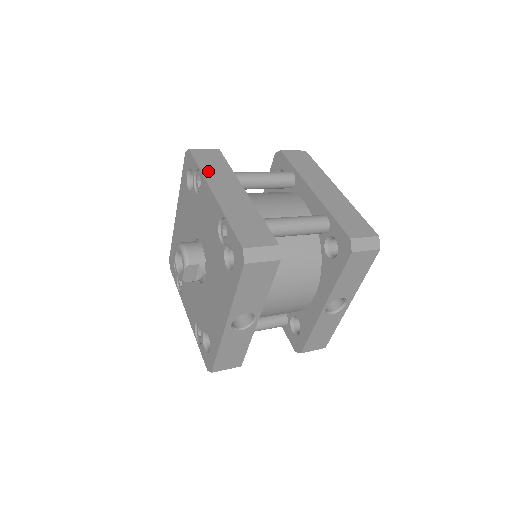
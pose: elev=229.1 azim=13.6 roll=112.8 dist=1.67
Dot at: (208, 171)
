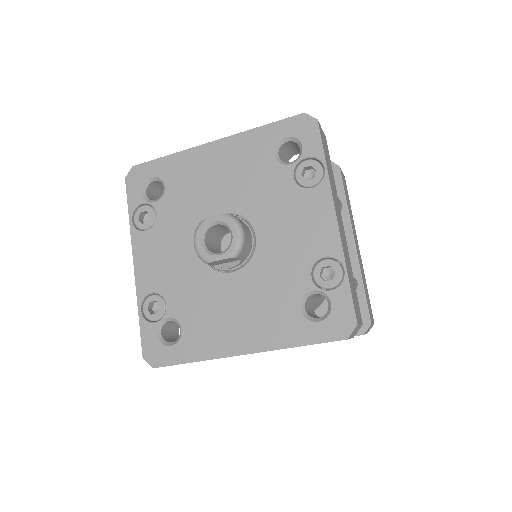
Dot at: occluded
